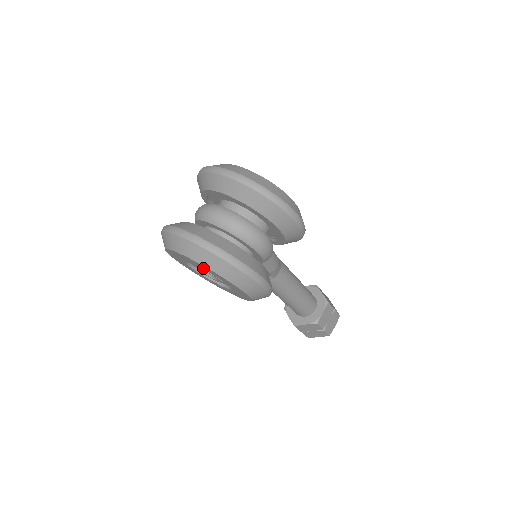
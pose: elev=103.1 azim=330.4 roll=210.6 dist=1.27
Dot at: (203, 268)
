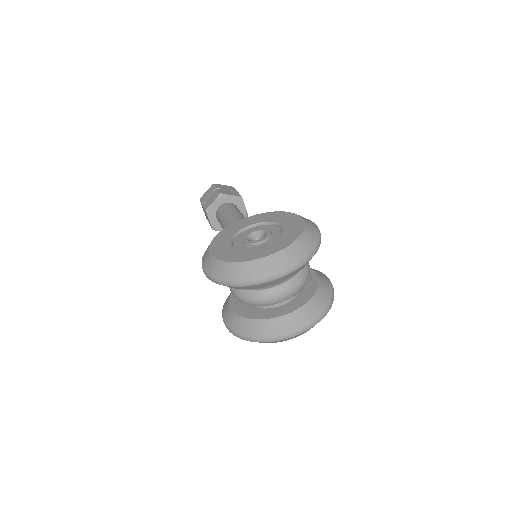
Dot at: occluded
